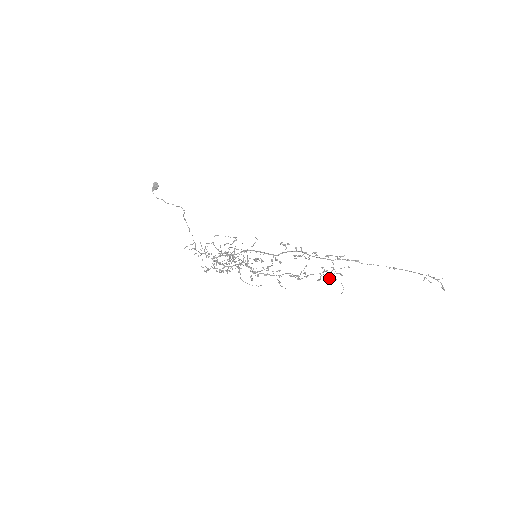
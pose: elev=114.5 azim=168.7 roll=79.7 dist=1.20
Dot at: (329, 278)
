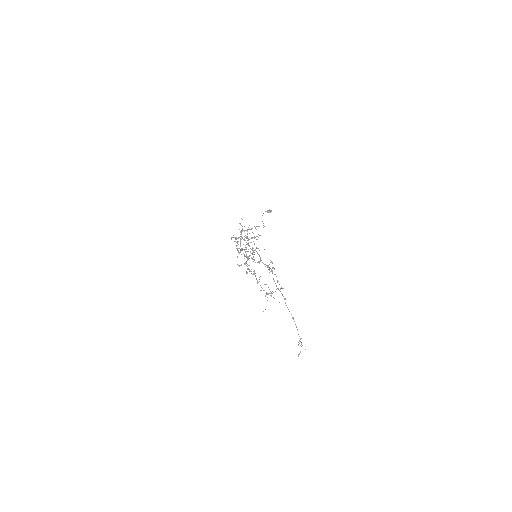
Dot at: occluded
